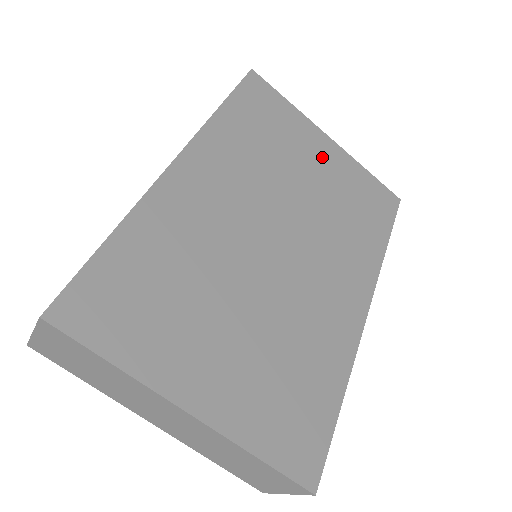
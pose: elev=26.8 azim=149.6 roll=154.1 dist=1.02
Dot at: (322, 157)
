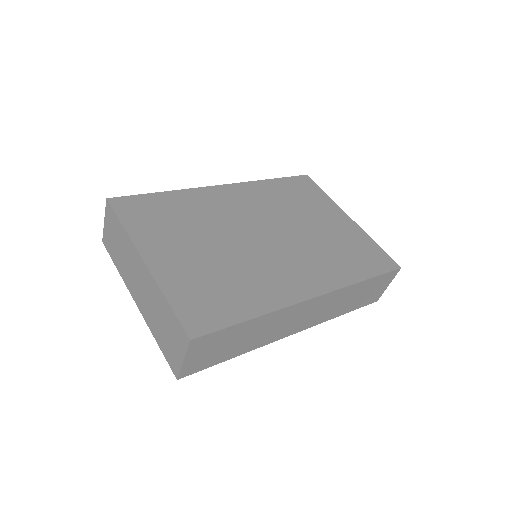
Dot at: (335, 222)
